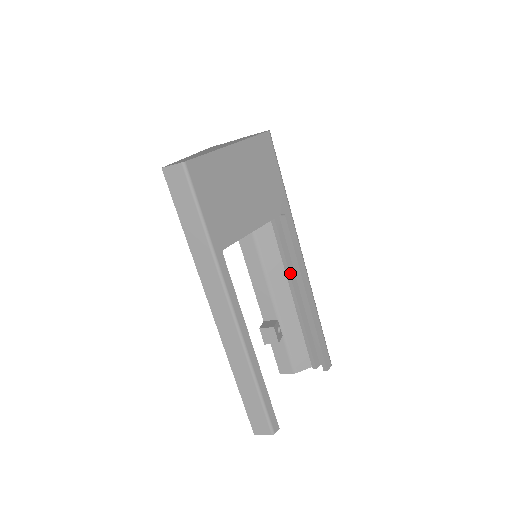
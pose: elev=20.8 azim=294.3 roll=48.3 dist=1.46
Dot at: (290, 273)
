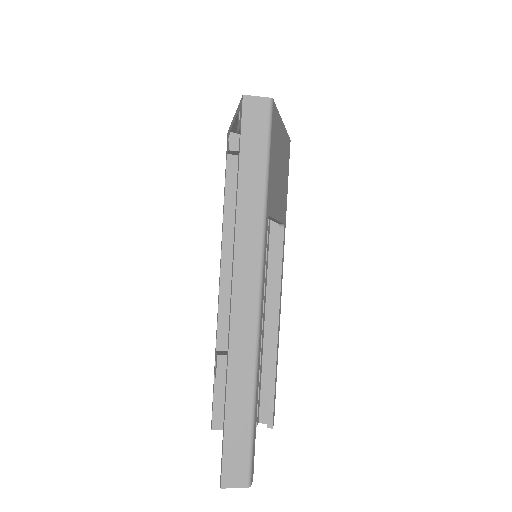
Dot at: (264, 296)
